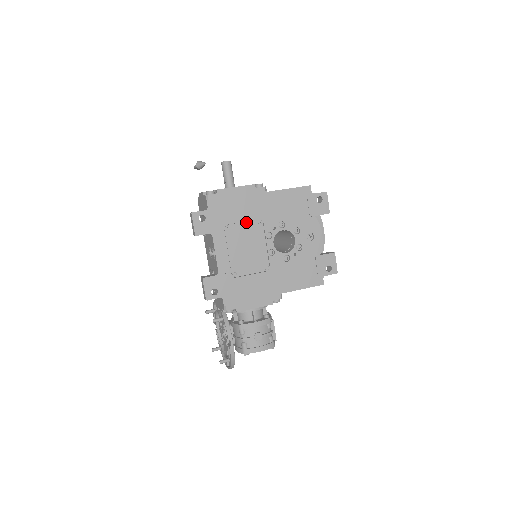
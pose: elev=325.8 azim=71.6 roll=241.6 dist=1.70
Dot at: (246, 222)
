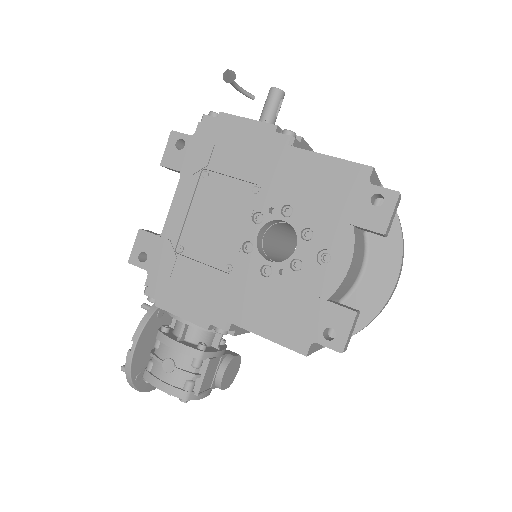
Dot at: (235, 179)
